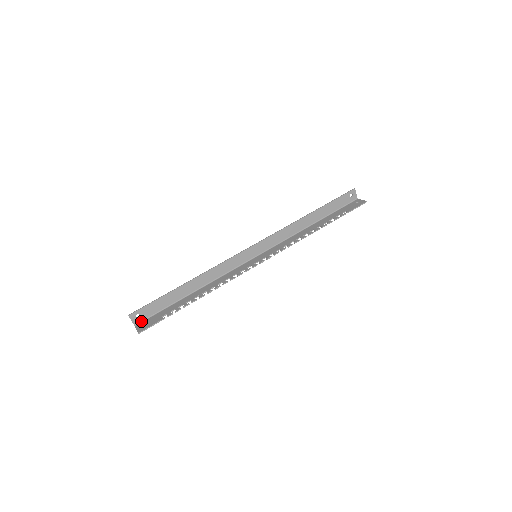
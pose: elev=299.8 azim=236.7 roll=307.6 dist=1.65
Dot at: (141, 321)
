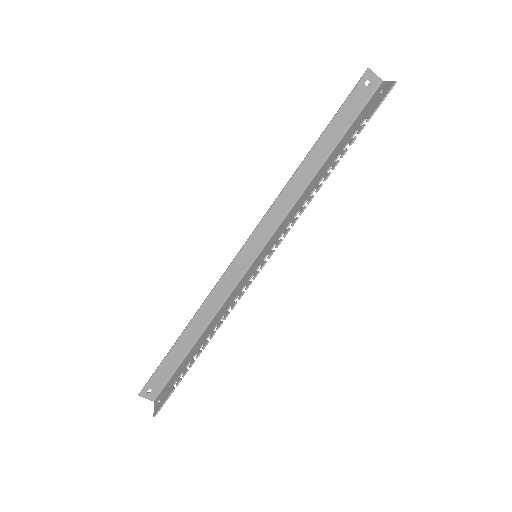
Dot at: (157, 394)
